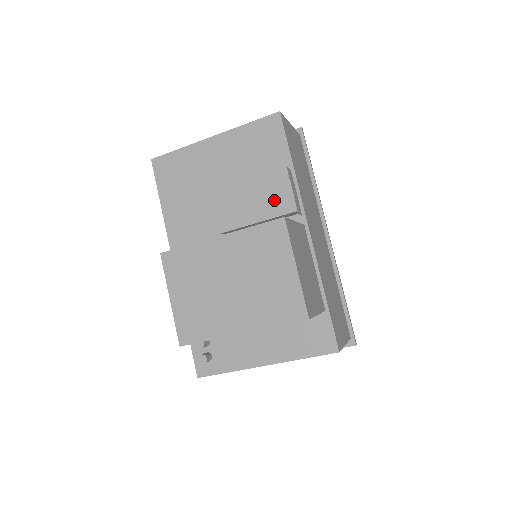
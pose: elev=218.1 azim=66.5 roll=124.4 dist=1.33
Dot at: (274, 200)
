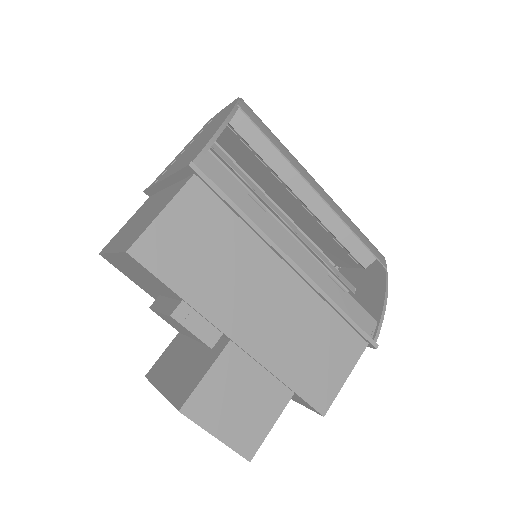
Dot at: (187, 332)
